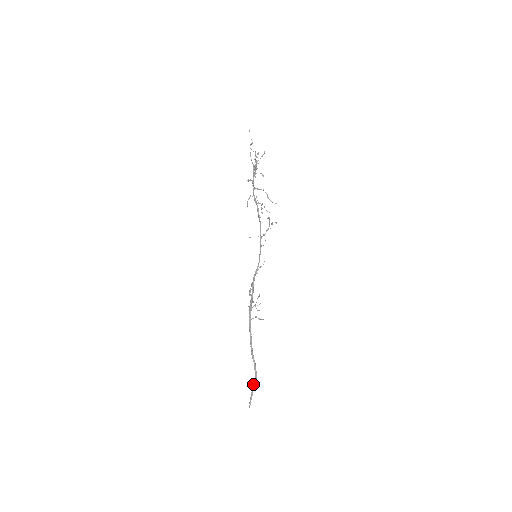
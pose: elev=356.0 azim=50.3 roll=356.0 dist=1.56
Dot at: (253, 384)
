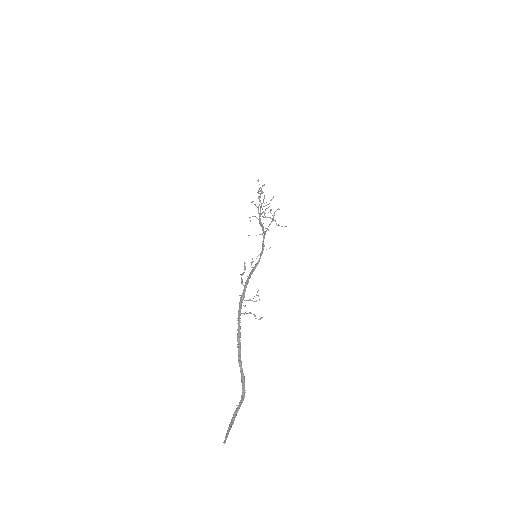
Dot at: occluded
